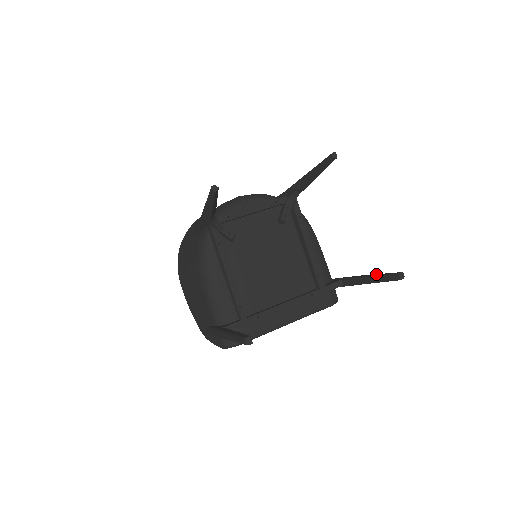
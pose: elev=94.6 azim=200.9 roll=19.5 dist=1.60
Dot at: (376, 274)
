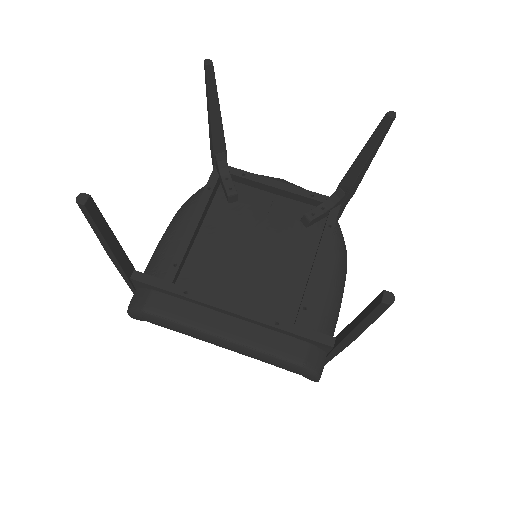
Dot at: occluded
